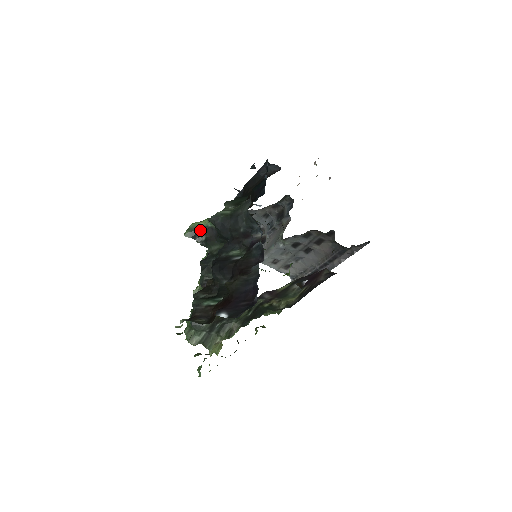
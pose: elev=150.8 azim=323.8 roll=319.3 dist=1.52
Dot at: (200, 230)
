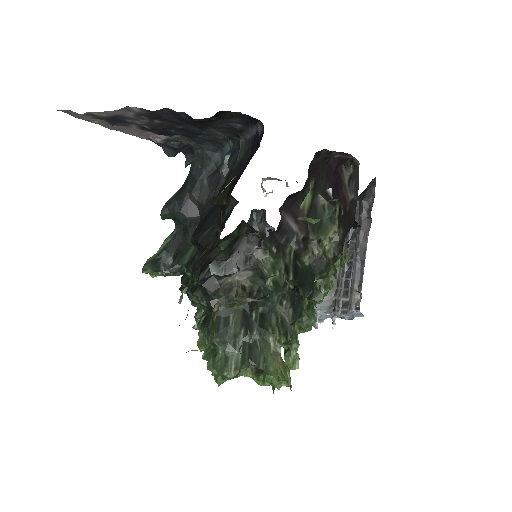
Dot at: (161, 254)
